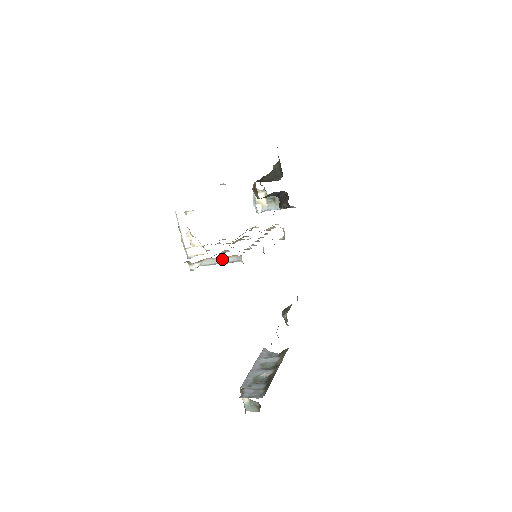
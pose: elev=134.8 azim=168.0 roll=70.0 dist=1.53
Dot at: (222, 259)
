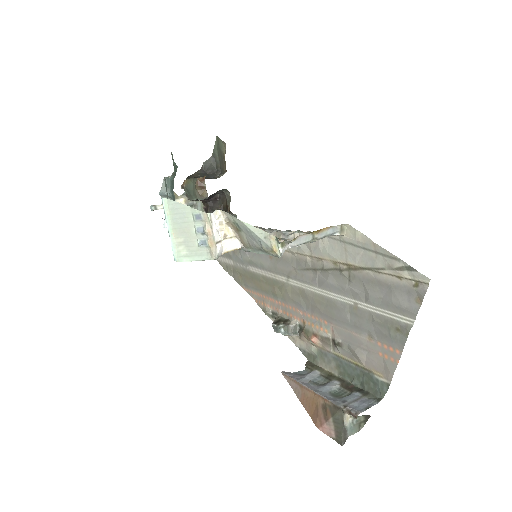
Dot at: (318, 233)
